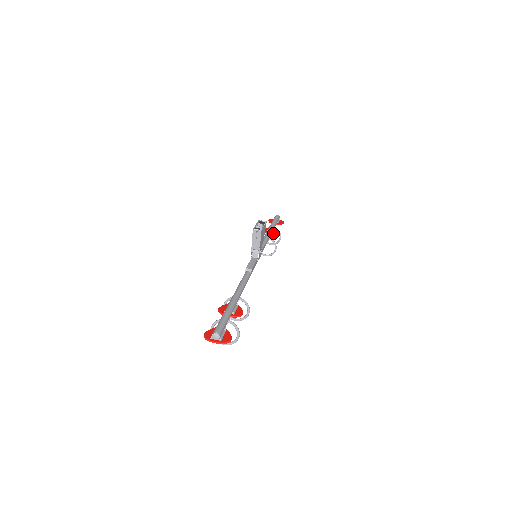
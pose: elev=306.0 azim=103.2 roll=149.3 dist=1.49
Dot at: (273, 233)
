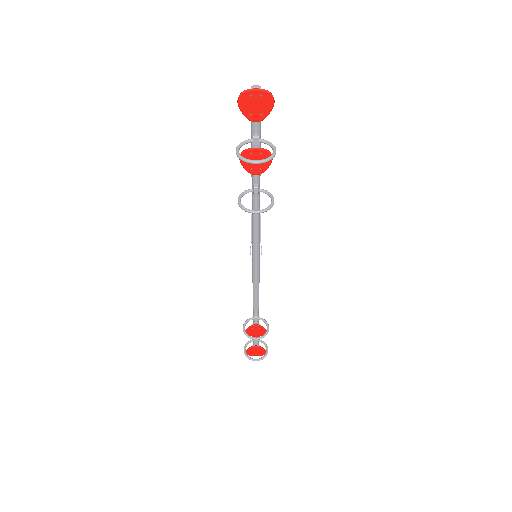
Dot at: (260, 326)
